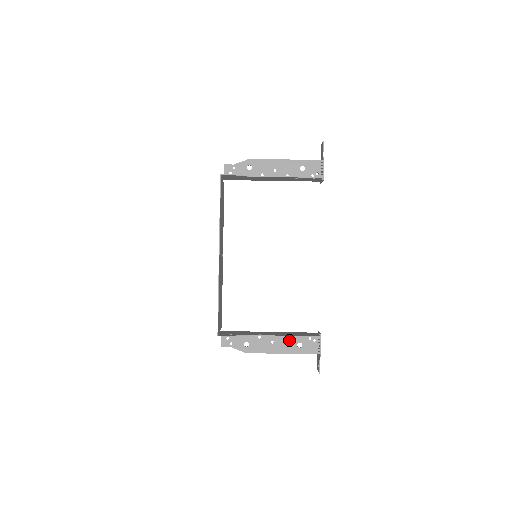
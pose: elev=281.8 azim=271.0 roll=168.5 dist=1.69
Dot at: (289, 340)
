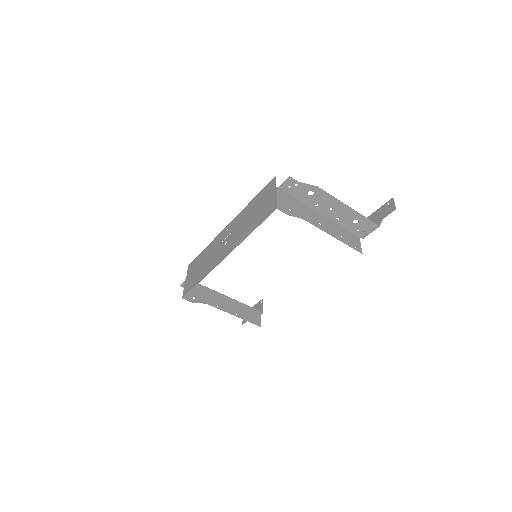
Dot at: occluded
